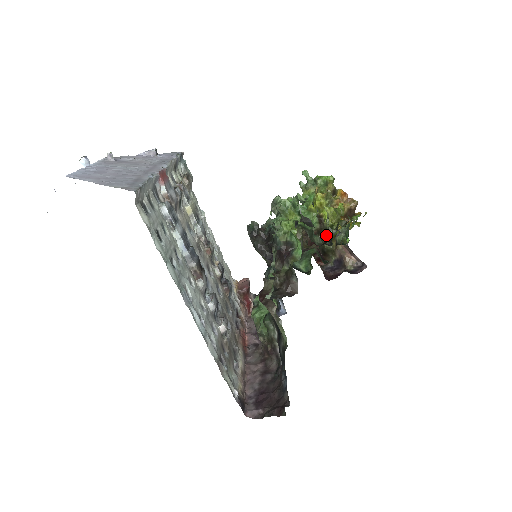
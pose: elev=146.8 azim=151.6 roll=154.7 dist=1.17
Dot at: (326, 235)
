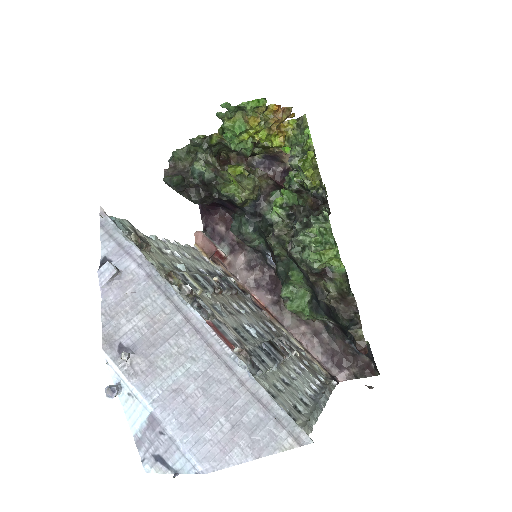
Dot at: (296, 182)
